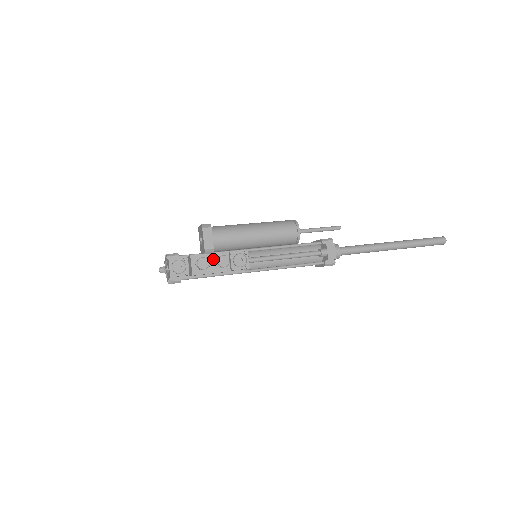
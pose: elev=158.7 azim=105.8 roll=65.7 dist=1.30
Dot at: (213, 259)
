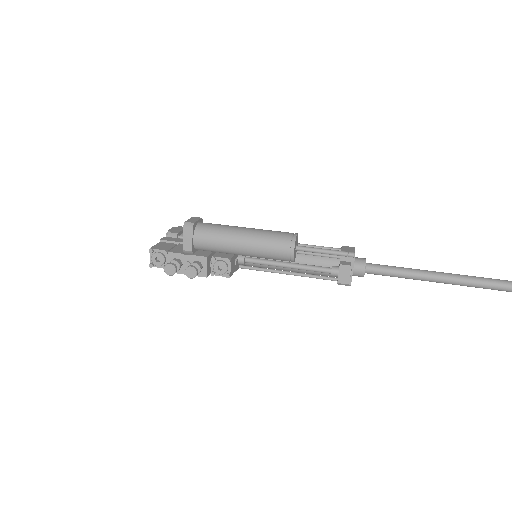
Dot at: (190, 261)
